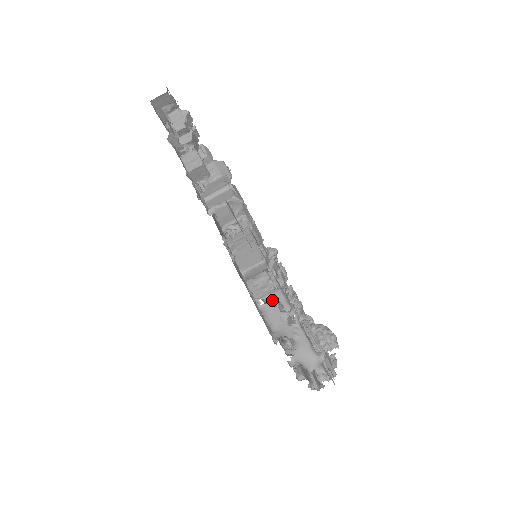
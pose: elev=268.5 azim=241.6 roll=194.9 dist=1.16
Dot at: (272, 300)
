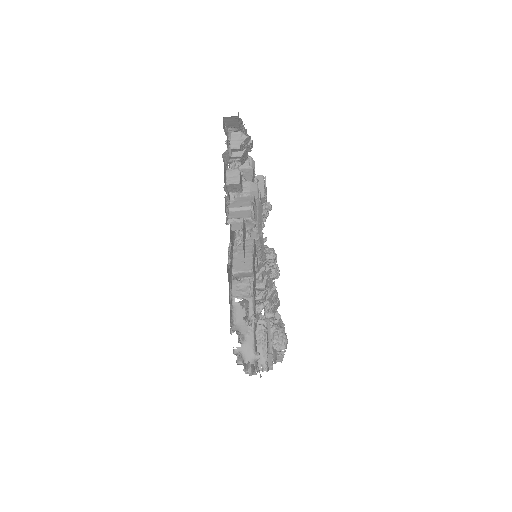
Dot at: (246, 300)
